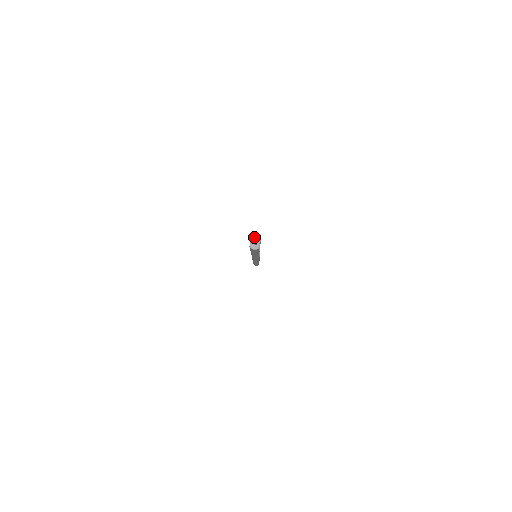
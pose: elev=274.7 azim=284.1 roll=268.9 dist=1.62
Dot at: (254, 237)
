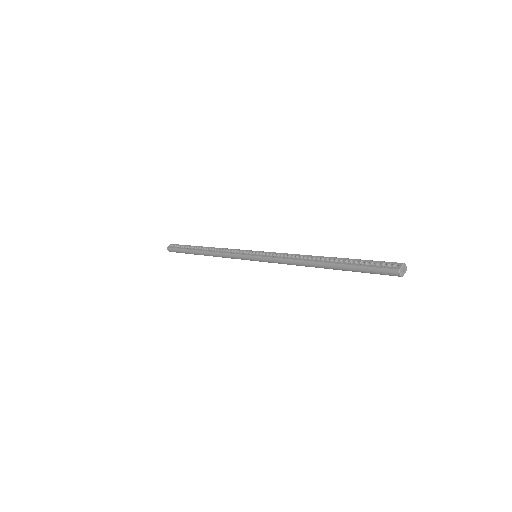
Dot at: occluded
